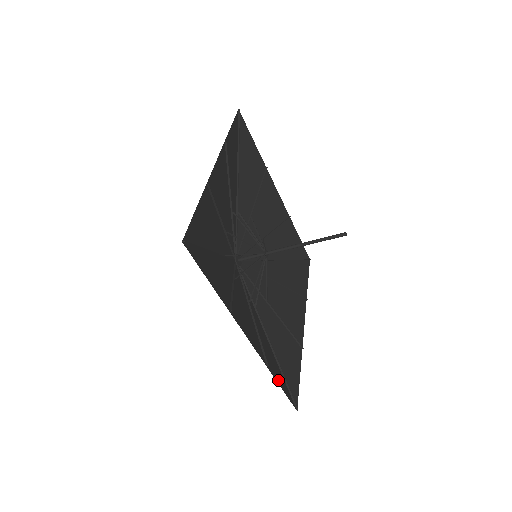
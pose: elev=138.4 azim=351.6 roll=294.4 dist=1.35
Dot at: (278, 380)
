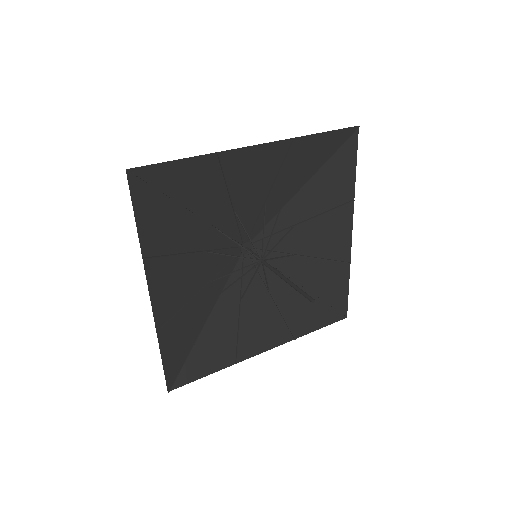
Dot at: (166, 352)
